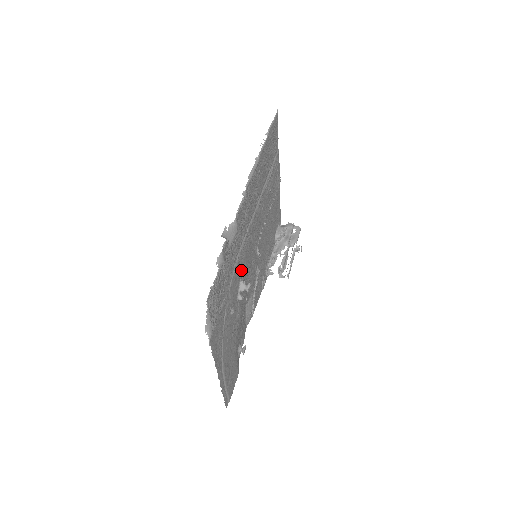
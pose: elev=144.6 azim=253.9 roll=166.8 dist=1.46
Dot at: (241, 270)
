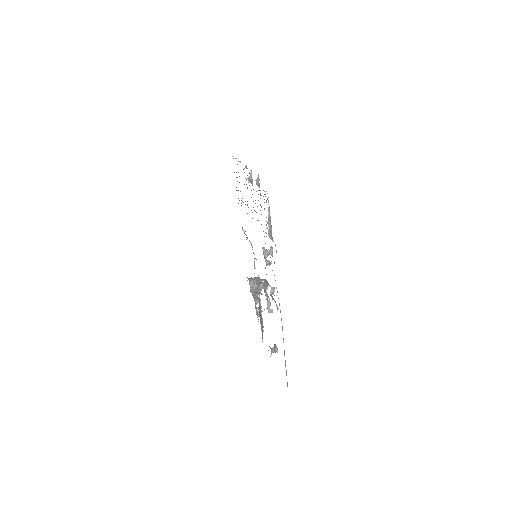
Dot at: occluded
